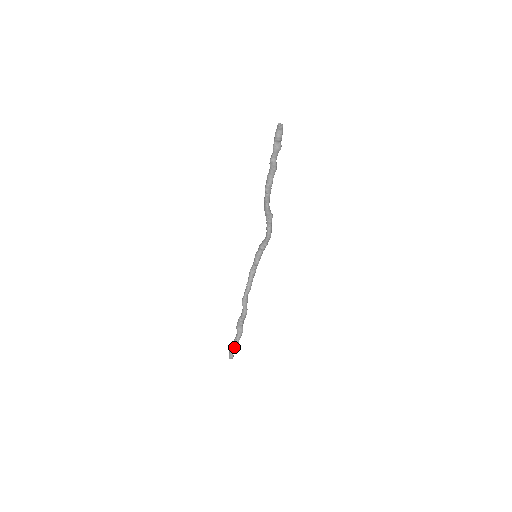
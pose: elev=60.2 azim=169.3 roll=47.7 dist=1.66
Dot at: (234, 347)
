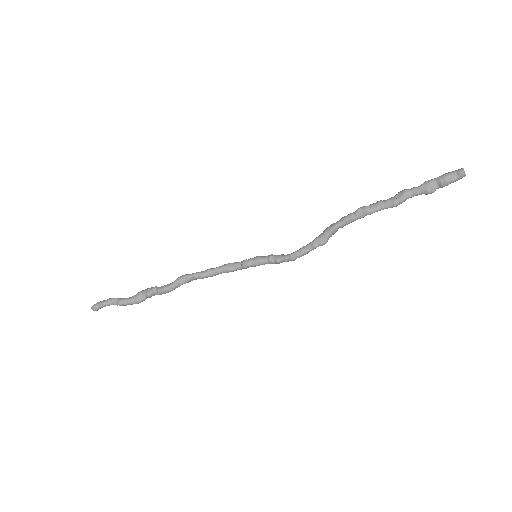
Dot at: (111, 303)
